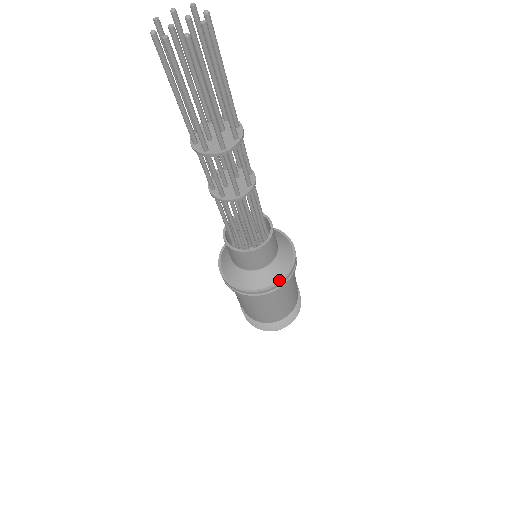
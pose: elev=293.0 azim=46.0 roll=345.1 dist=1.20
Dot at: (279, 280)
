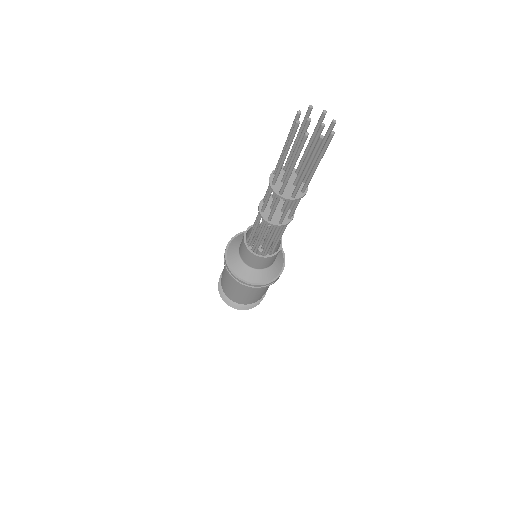
Dot at: (248, 281)
